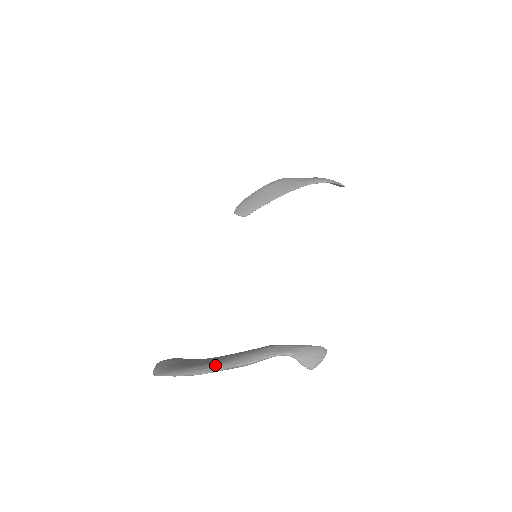
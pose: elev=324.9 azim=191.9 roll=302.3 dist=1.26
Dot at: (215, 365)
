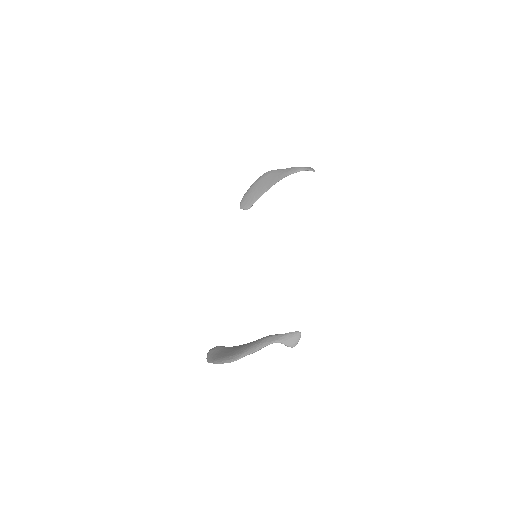
Dot at: (237, 356)
